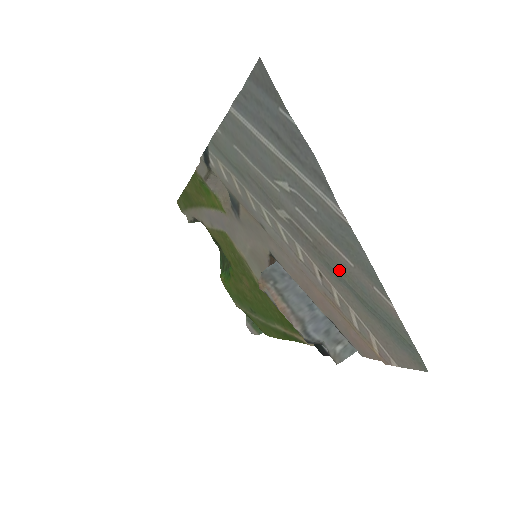
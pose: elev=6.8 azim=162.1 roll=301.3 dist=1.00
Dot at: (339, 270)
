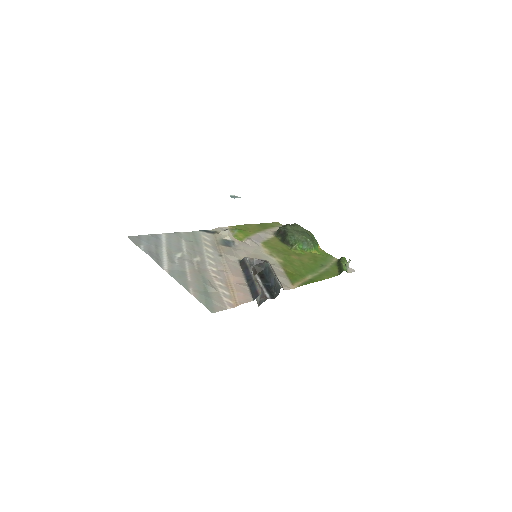
Dot at: (199, 279)
